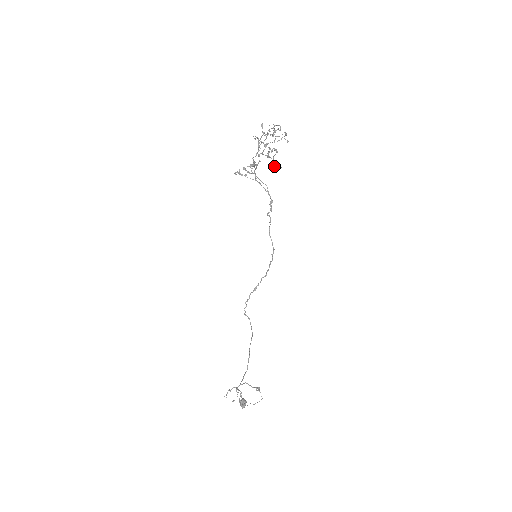
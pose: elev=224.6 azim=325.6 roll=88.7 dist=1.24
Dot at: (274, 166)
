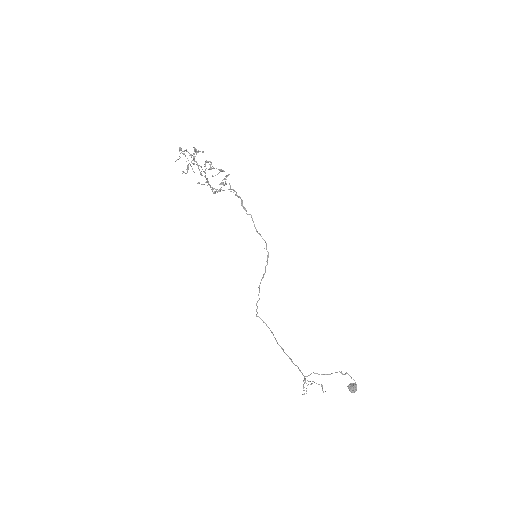
Dot at: (213, 176)
